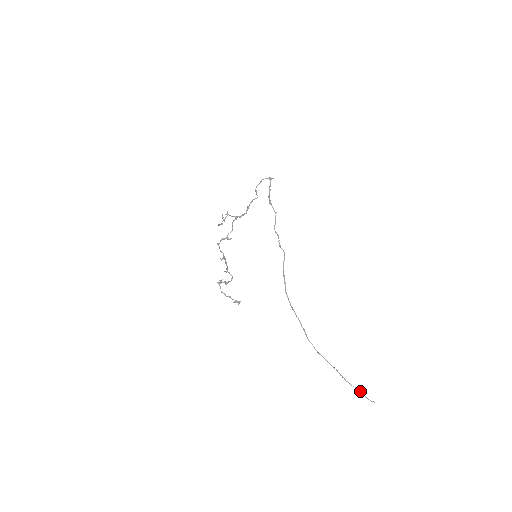
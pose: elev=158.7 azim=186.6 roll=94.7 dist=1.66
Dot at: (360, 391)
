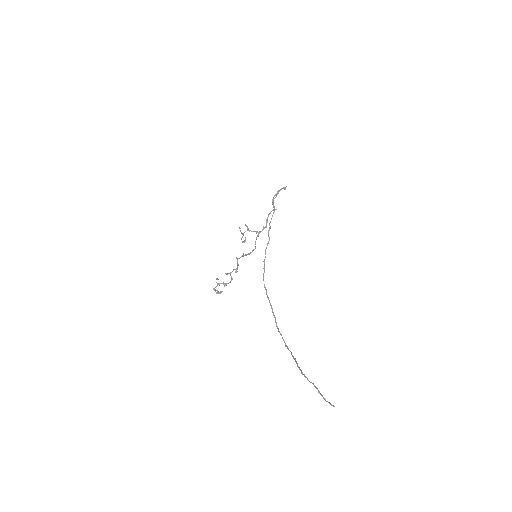
Dot at: (317, 388)
